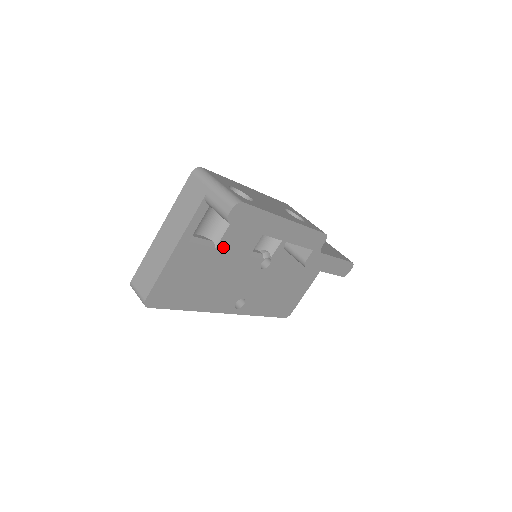
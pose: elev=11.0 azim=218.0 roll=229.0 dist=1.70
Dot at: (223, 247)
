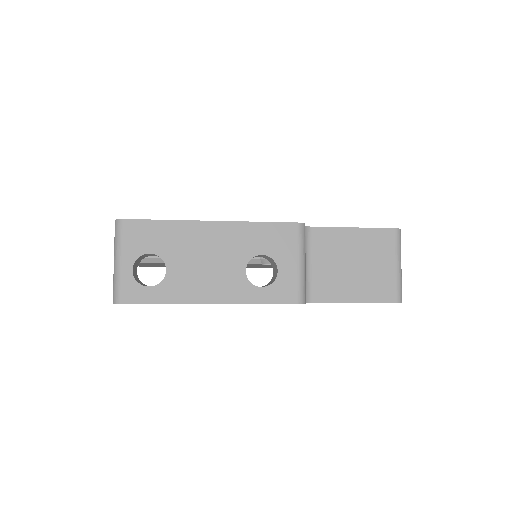
Dot at: occluded
